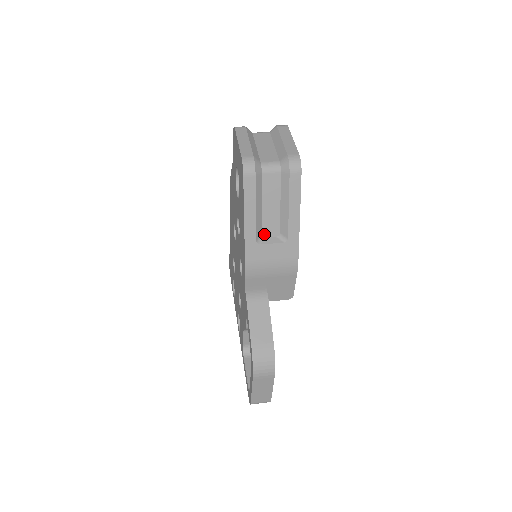
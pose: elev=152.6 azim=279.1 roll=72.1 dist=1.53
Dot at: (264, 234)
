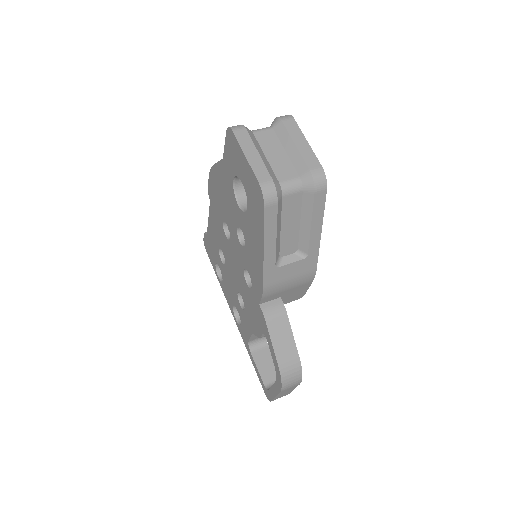
Dot at: (281, 254)
